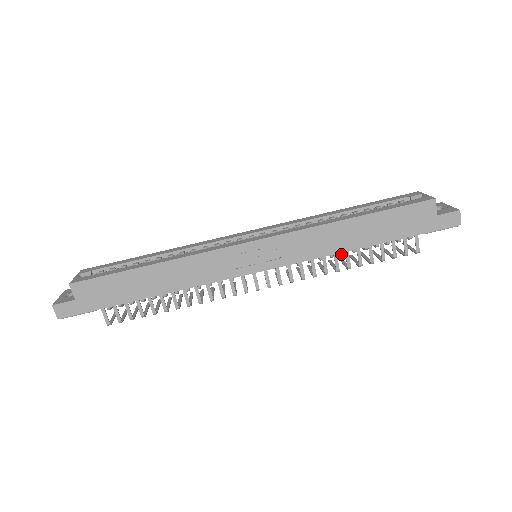
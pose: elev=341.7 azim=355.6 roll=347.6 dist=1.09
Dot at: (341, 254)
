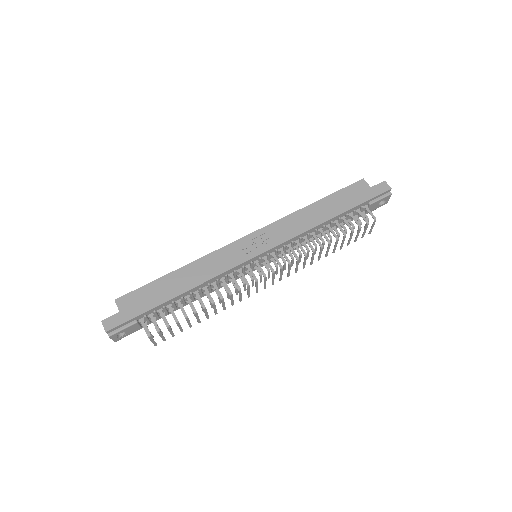
Dot at: (322, 244)
